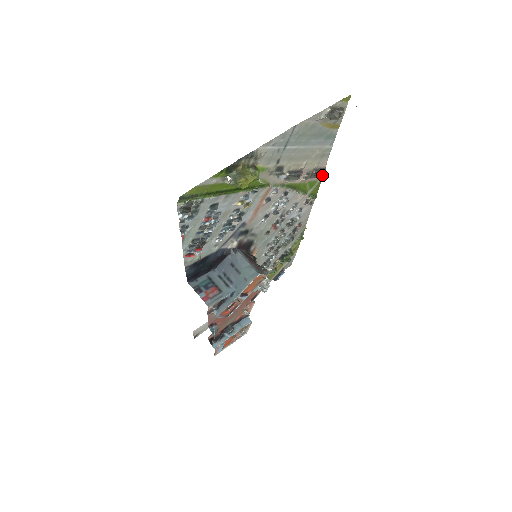
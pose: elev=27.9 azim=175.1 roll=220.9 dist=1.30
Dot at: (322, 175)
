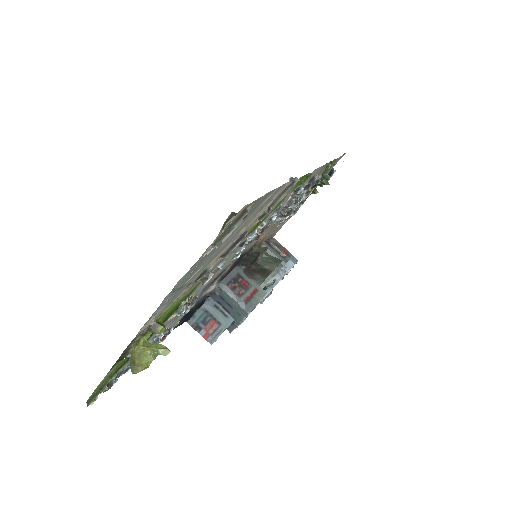
Dot at: (296, 180)
